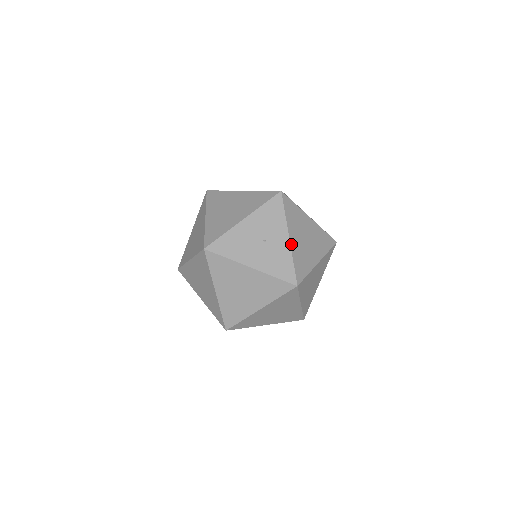
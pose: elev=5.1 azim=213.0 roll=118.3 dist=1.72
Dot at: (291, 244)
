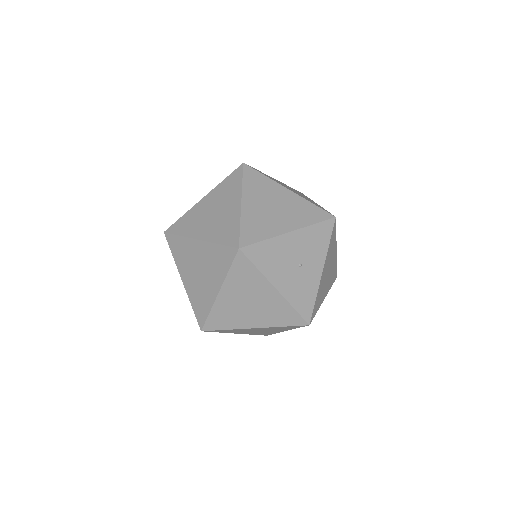
Dot at: (321, 278)
